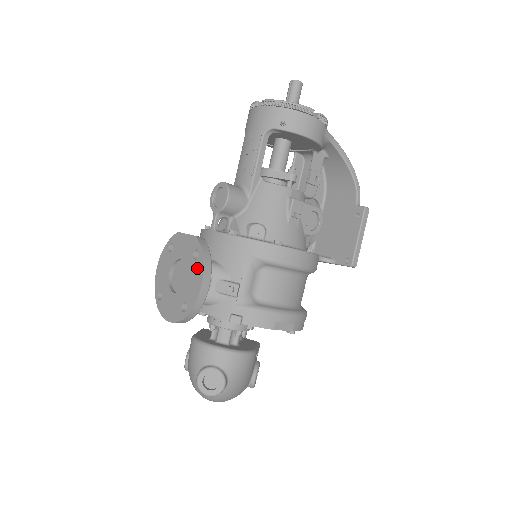
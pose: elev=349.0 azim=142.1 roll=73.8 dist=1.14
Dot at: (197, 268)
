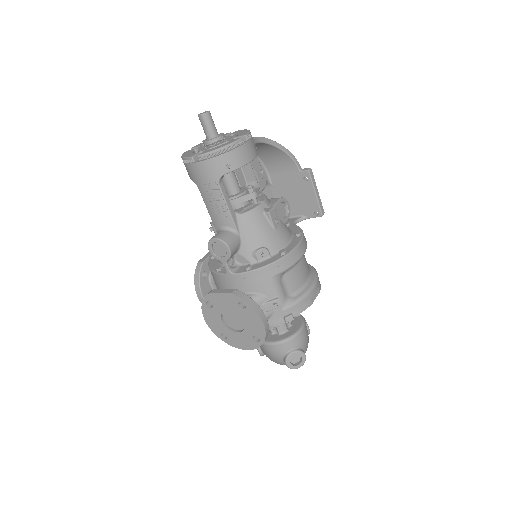
Dot at: (250, 314)
